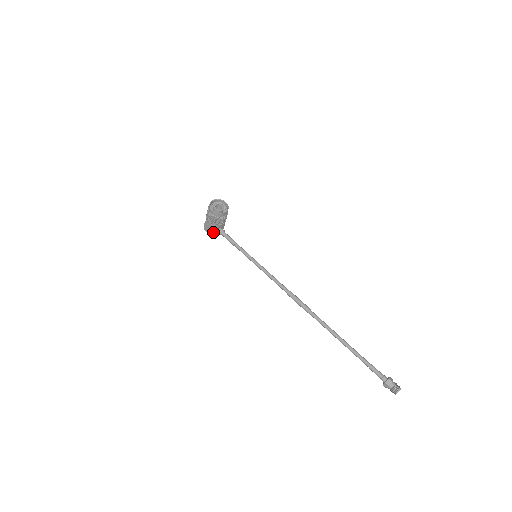
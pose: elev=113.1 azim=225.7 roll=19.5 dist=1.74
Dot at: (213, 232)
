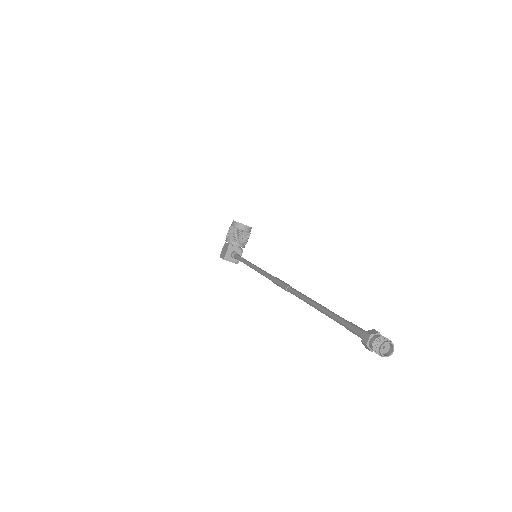
Dot at: (226, 251)
